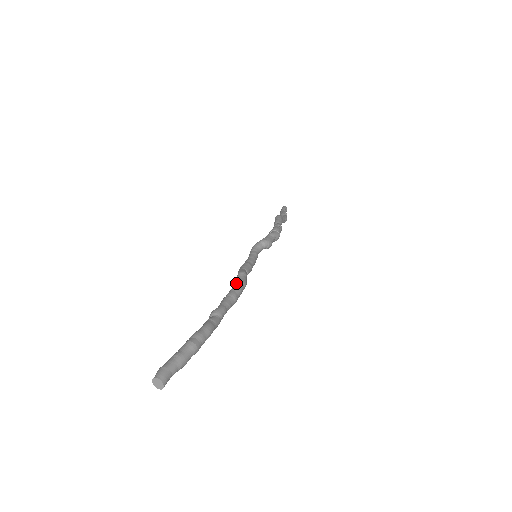
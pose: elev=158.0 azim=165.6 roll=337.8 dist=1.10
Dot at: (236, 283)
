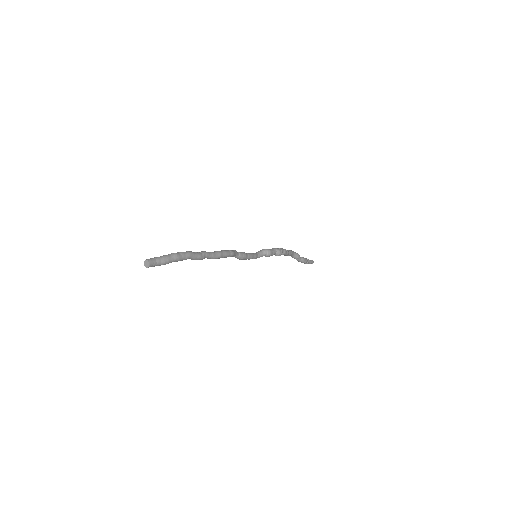
Dot at: occluded
